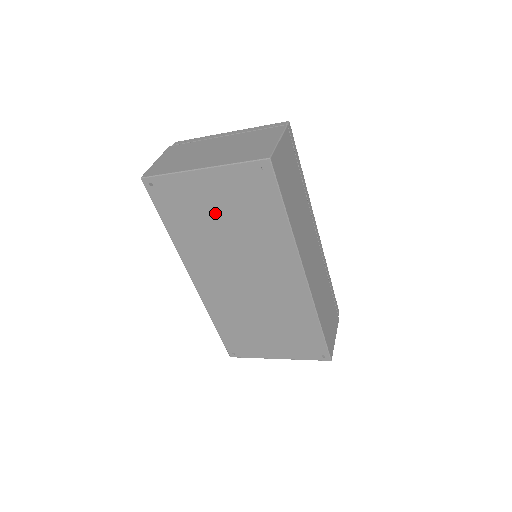
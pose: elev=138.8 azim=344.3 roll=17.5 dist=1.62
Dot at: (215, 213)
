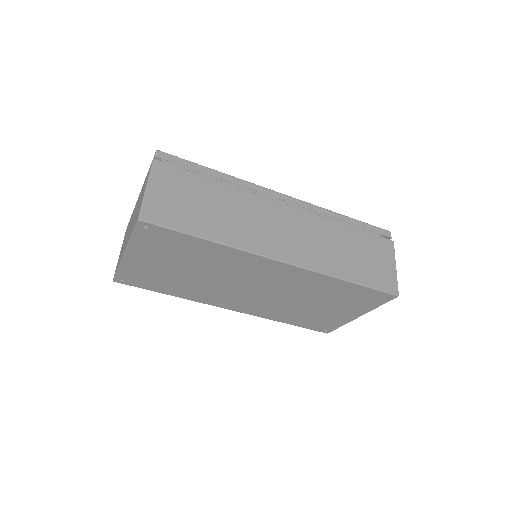
Dot at: (172, 269)
